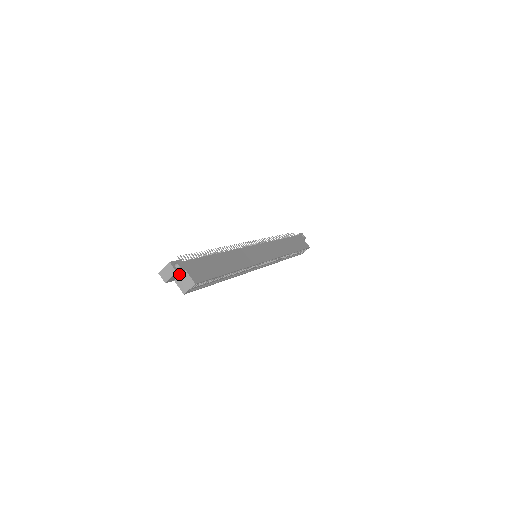
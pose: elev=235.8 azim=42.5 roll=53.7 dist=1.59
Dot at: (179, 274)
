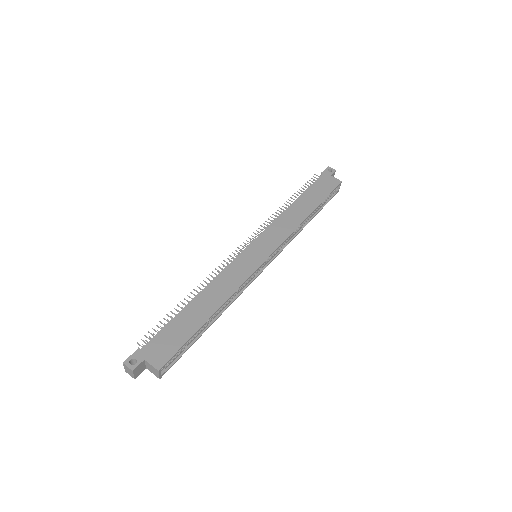
Dot at: (142, 365)
